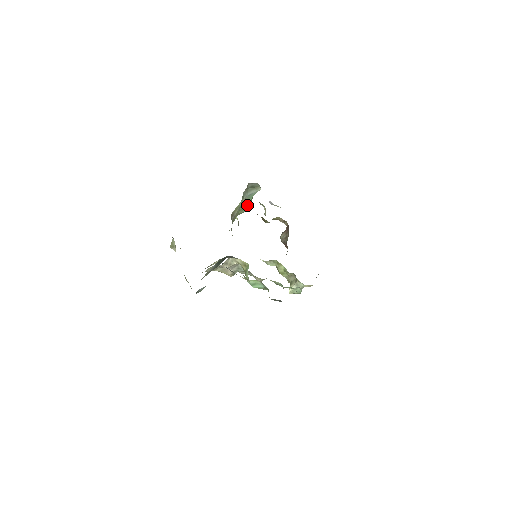
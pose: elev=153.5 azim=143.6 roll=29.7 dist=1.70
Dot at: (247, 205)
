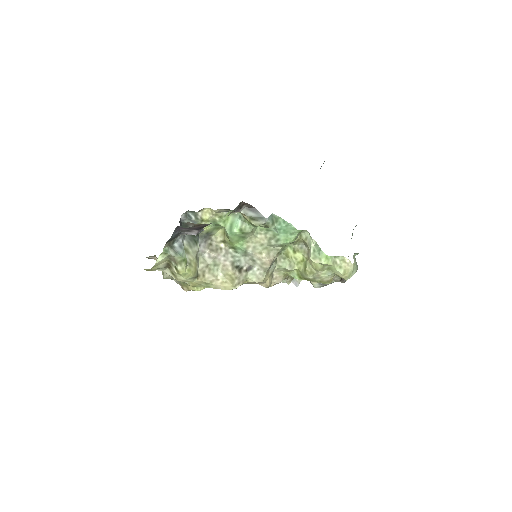
Dot at: occluded
